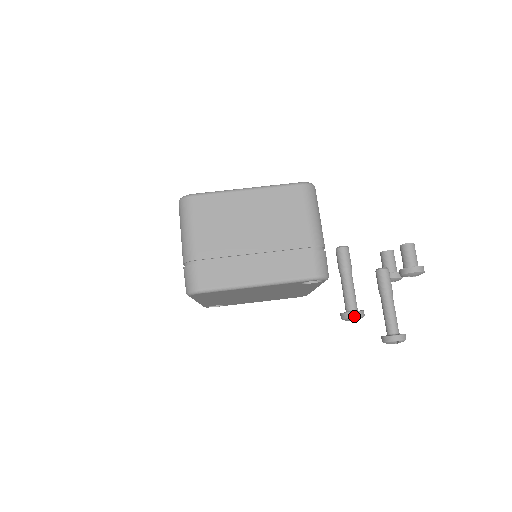
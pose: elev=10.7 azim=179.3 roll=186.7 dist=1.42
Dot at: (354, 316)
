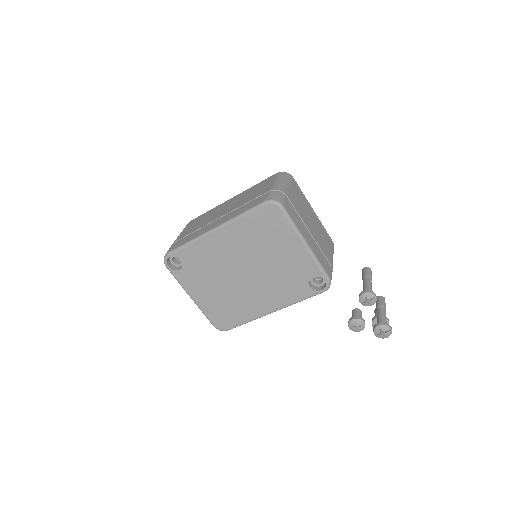
Dot at: (375, 295)
